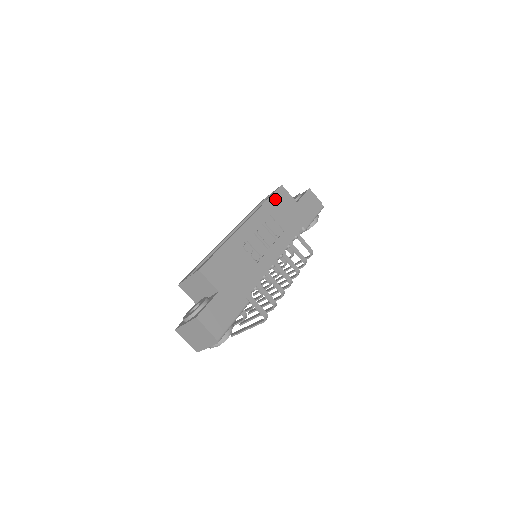
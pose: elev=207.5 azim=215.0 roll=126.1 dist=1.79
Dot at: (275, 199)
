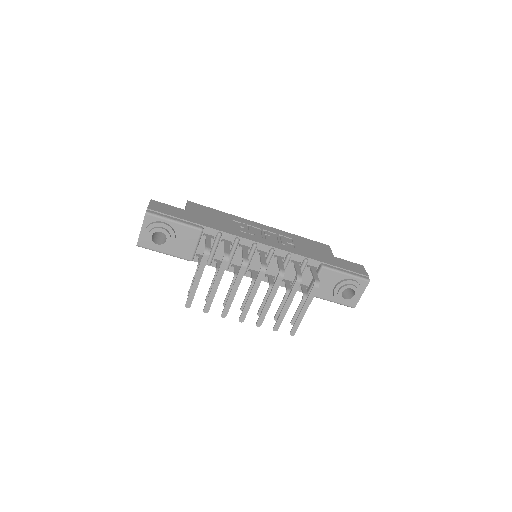
Dot at: (310, 241)
